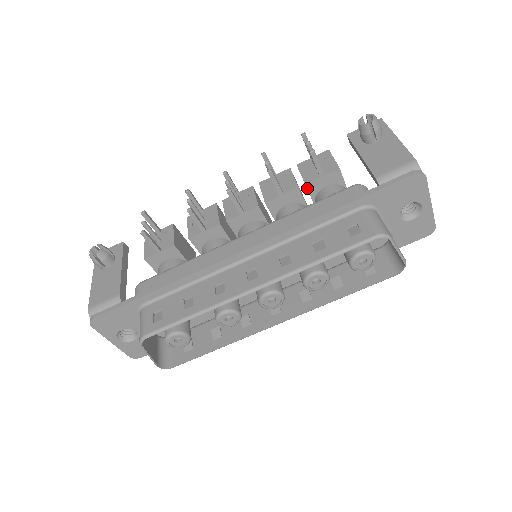
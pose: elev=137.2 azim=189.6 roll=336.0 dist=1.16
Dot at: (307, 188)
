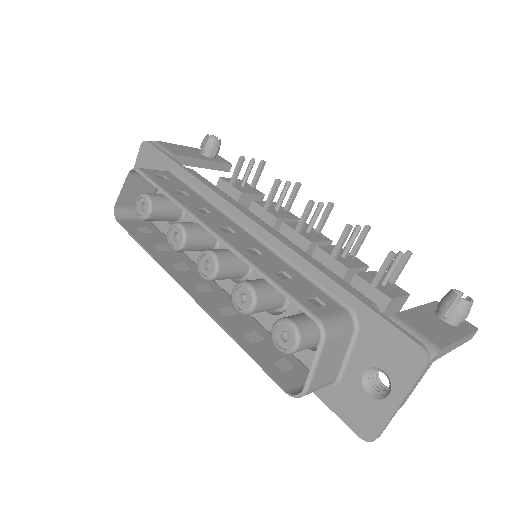
Dot at: (353, 279)
